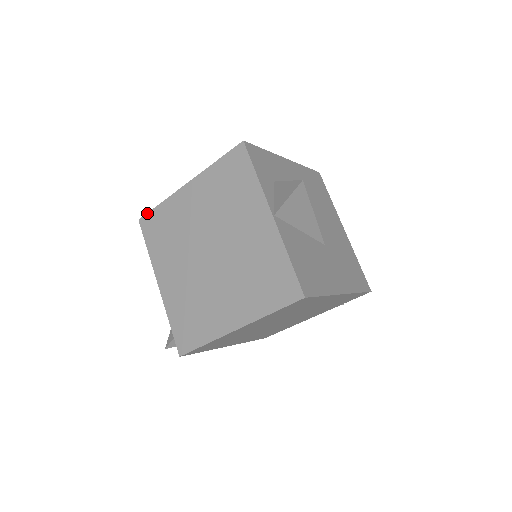
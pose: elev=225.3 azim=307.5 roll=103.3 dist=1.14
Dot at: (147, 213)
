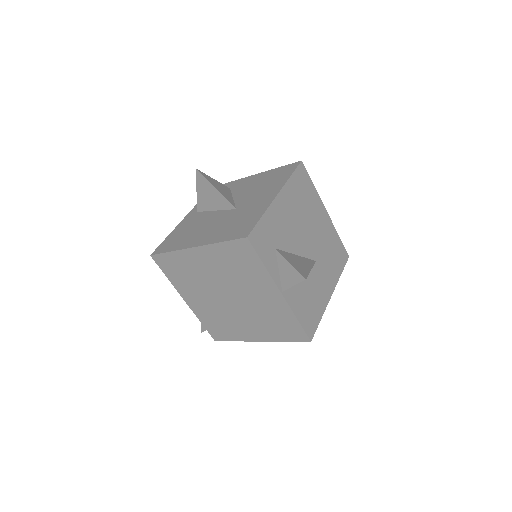
Dot at: (158, 254)
